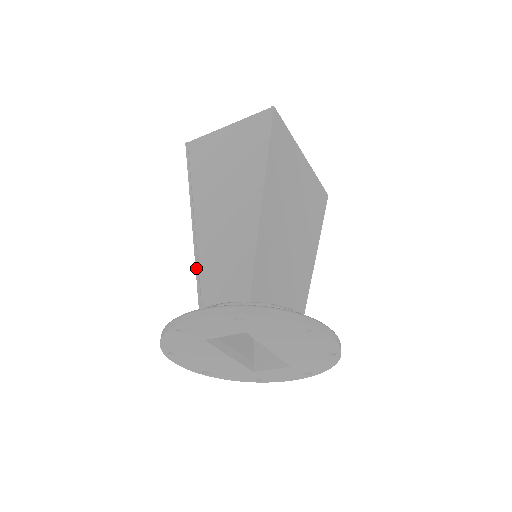
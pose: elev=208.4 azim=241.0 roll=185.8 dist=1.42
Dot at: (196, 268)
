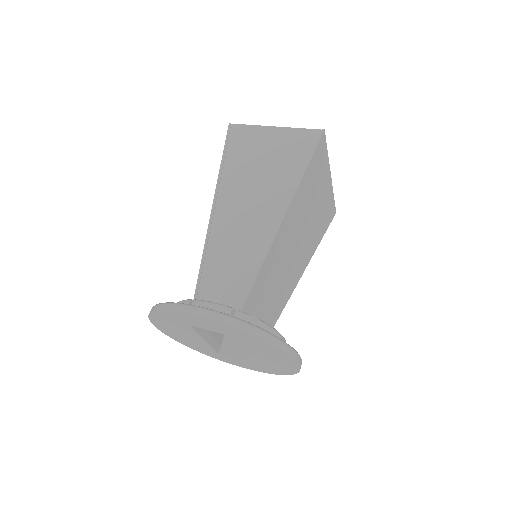
Dot at: (203, 256)
